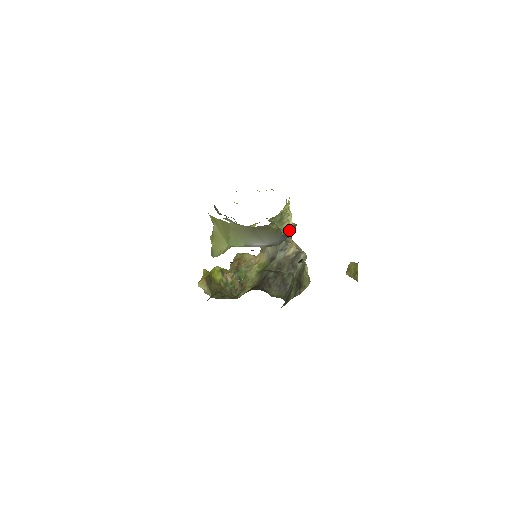
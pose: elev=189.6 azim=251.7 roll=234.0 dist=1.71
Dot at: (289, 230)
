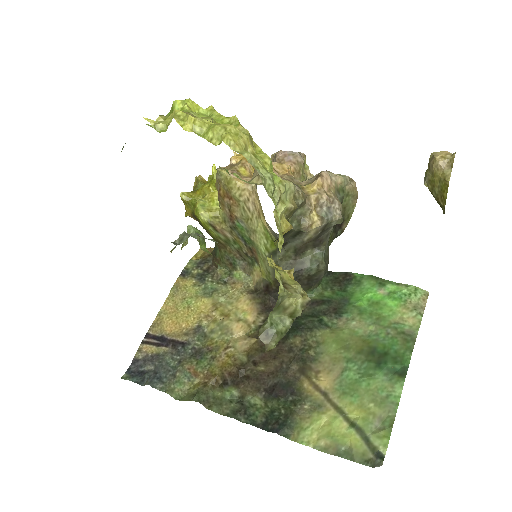
Dot at: (299, 315)
